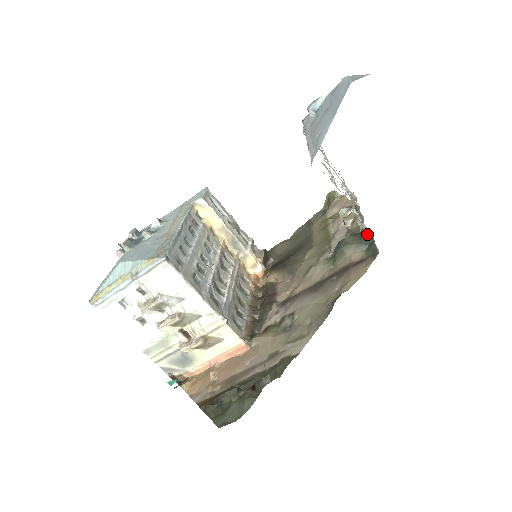
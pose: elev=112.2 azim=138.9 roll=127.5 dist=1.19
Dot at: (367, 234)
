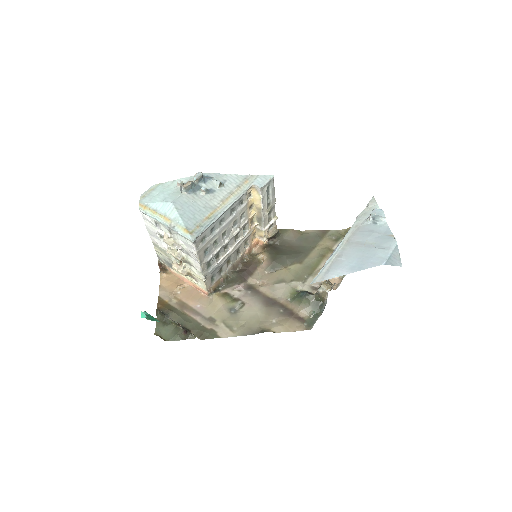
Dot at: (323, 305)
